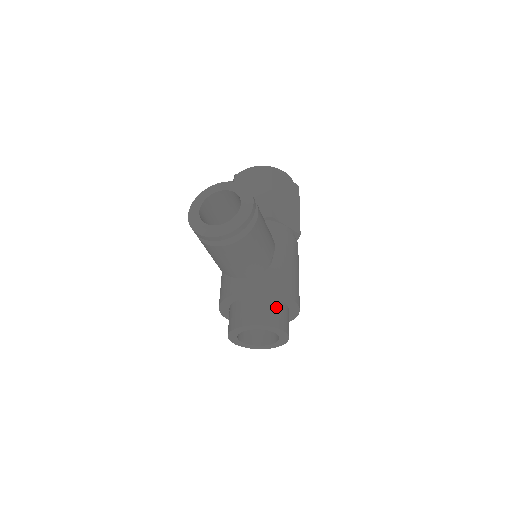
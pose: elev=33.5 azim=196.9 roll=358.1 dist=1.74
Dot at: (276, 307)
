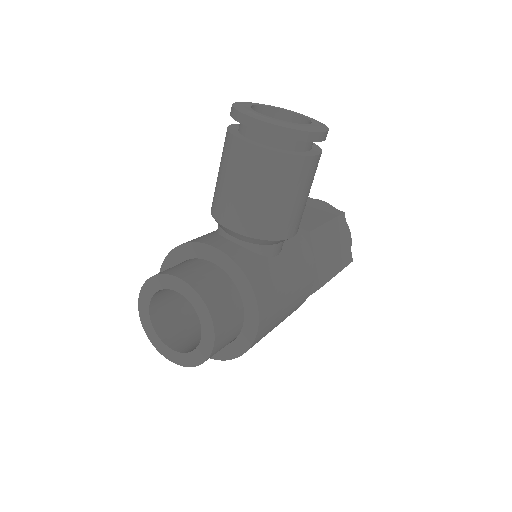
Dot at: (232, 299)
